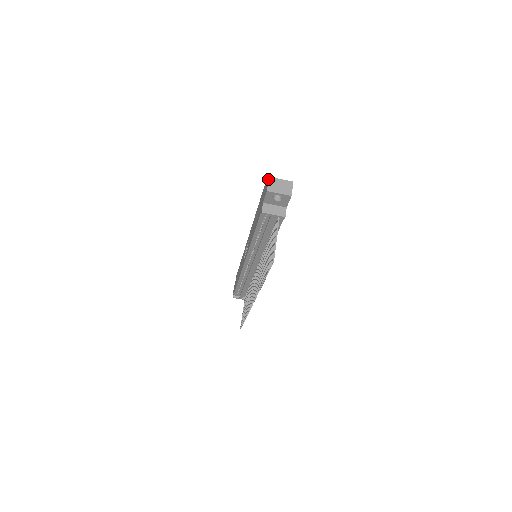
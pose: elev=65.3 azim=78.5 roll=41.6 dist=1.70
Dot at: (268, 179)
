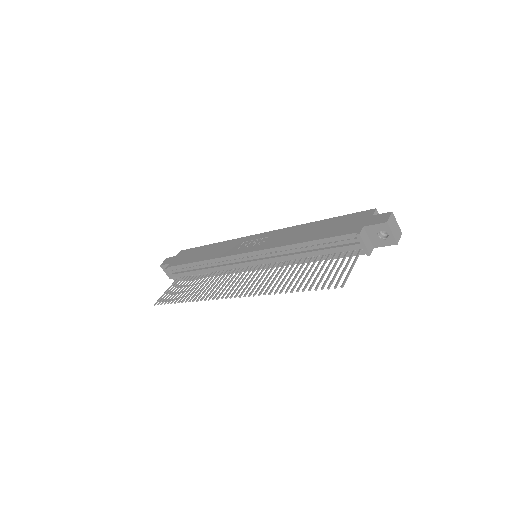
Dot at: (391, 212)
